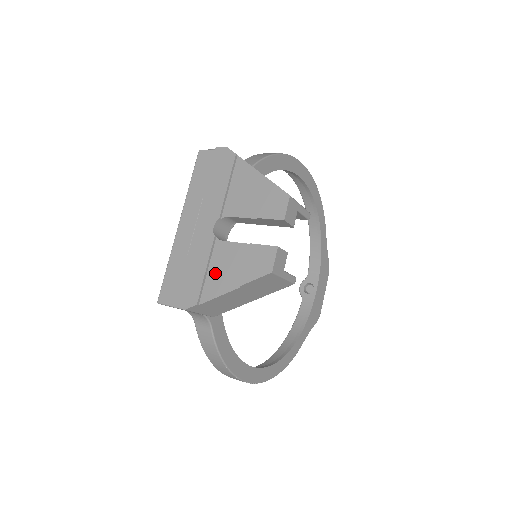
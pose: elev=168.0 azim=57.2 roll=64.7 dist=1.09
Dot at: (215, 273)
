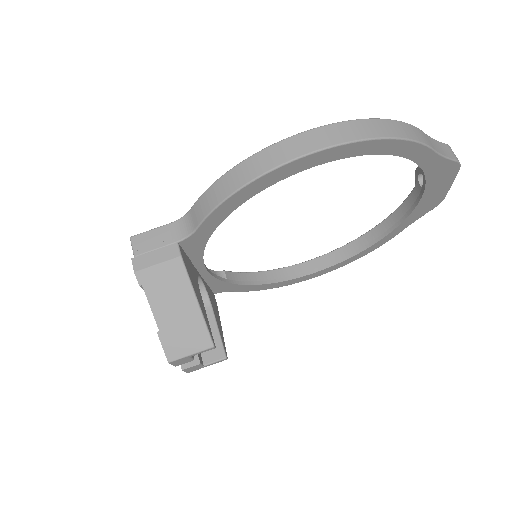
Dot at: occluded
